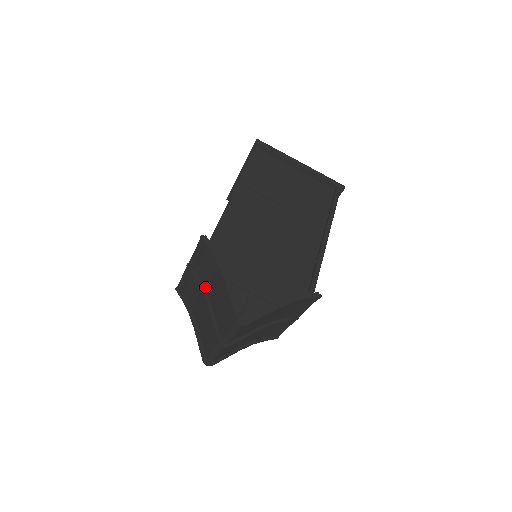
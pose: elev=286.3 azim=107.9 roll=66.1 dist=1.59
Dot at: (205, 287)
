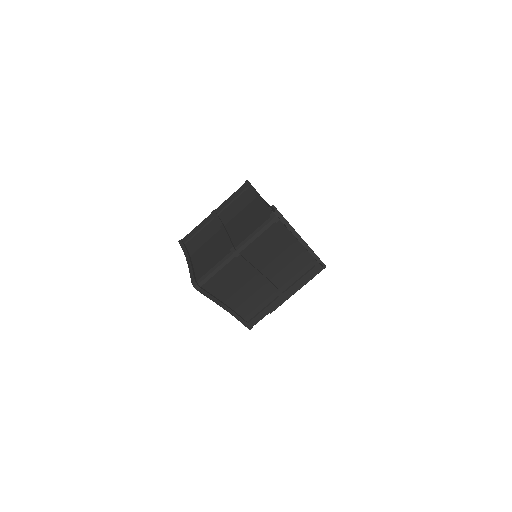
Dot at: (226, 224)
